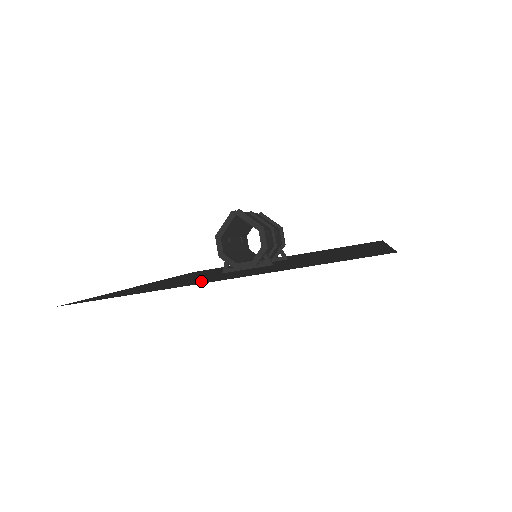
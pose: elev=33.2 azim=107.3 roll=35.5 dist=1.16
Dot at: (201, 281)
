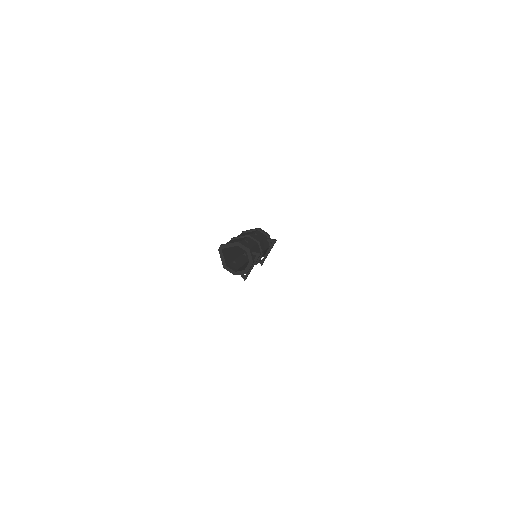
Dot at: occluded
